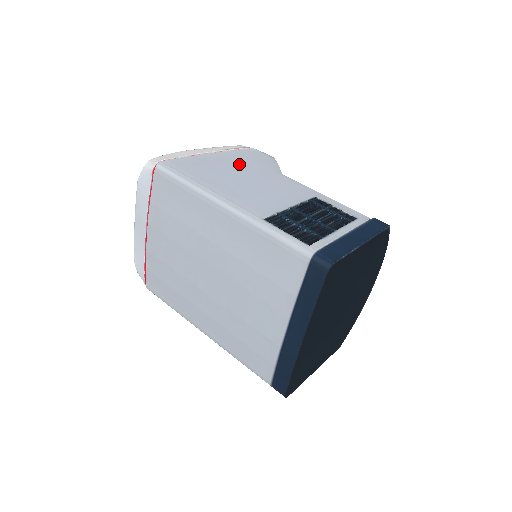
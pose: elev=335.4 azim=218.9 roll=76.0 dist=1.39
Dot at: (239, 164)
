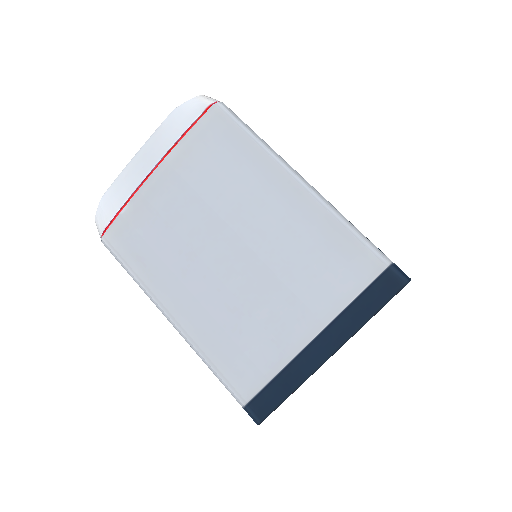
Dot at: occluded
